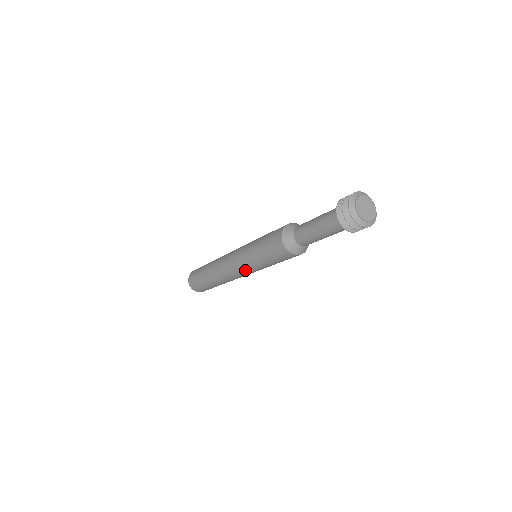
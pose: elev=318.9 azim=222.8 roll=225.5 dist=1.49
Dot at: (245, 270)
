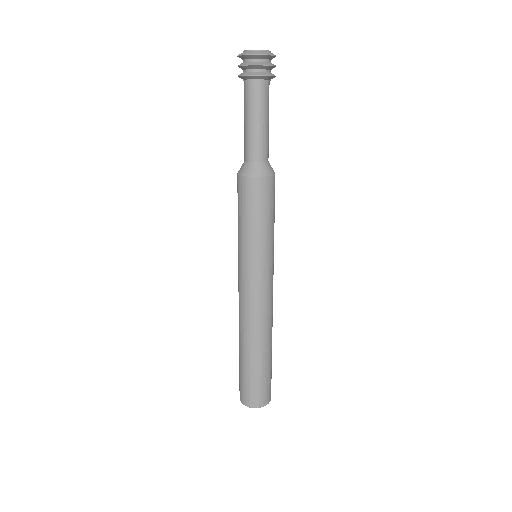
Dot at: (240, 272)
